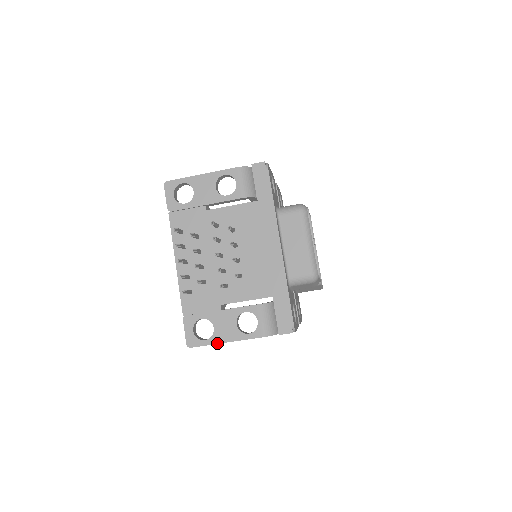
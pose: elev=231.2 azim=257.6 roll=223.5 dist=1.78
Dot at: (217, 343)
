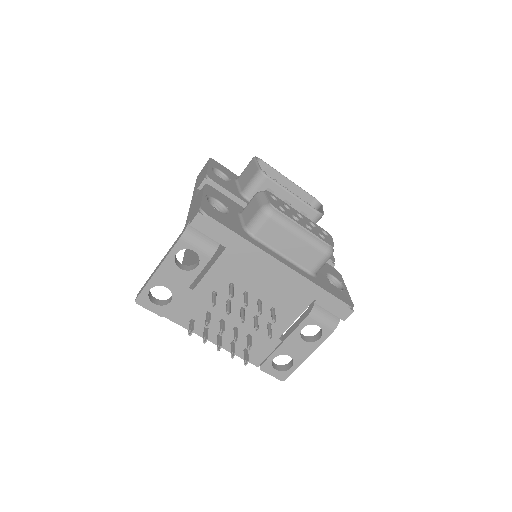
Dot at: (302, 362)
